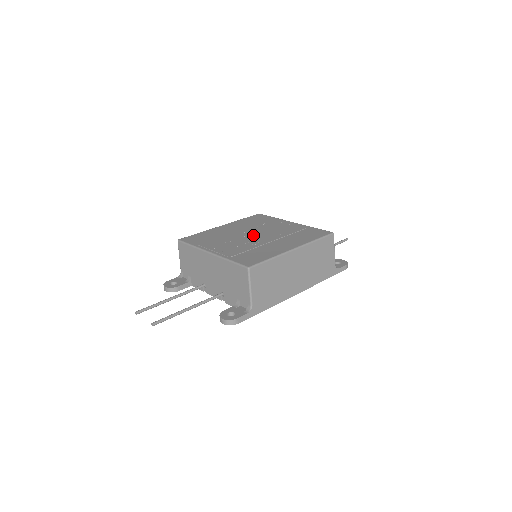
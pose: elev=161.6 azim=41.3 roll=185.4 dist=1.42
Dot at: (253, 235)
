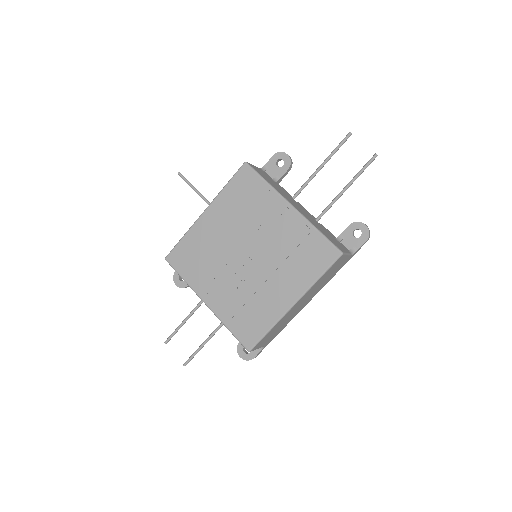
Dot at: (245, 256)
